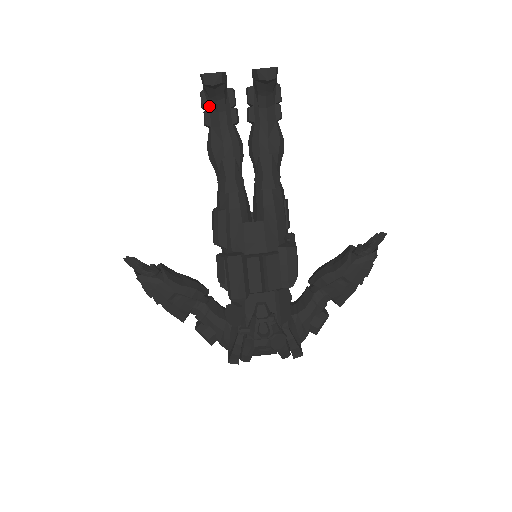
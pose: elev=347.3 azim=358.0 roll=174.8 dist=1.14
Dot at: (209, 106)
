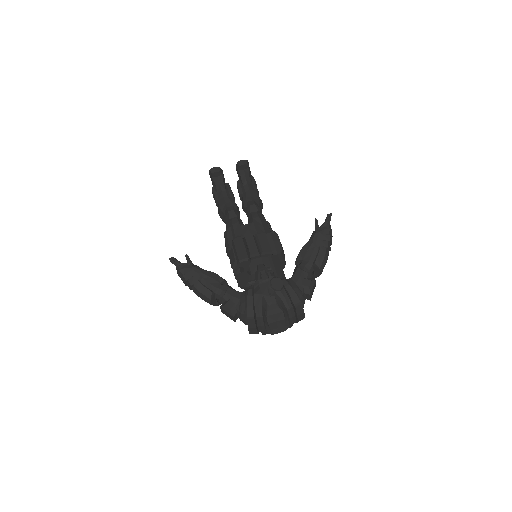
Dot at: (216, 191)
